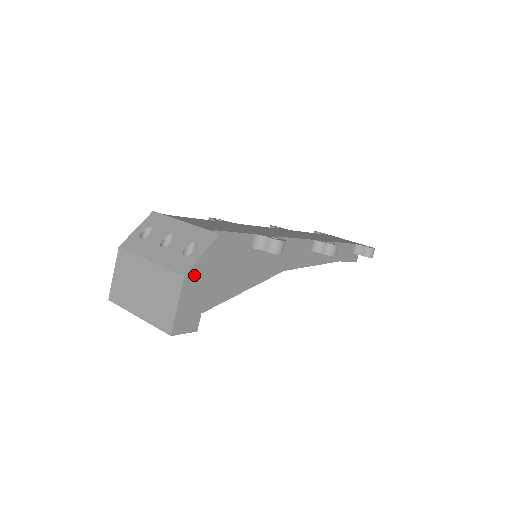
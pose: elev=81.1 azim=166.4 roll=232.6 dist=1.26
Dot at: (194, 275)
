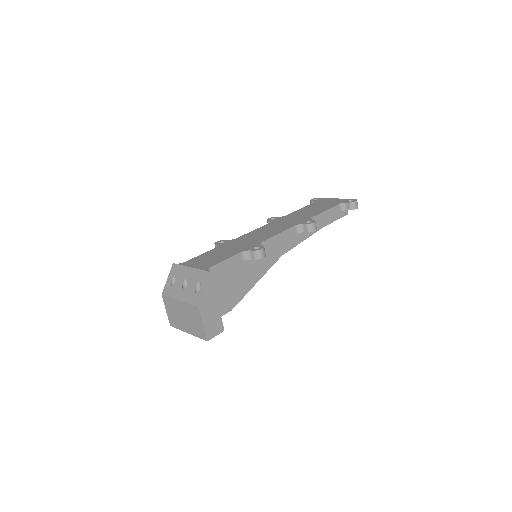
Dot at: (205, 303)
